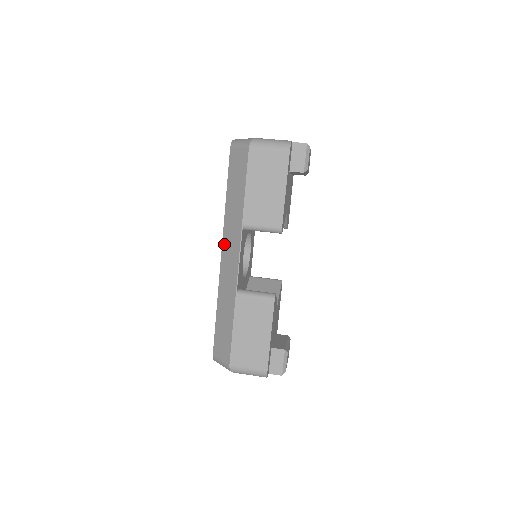
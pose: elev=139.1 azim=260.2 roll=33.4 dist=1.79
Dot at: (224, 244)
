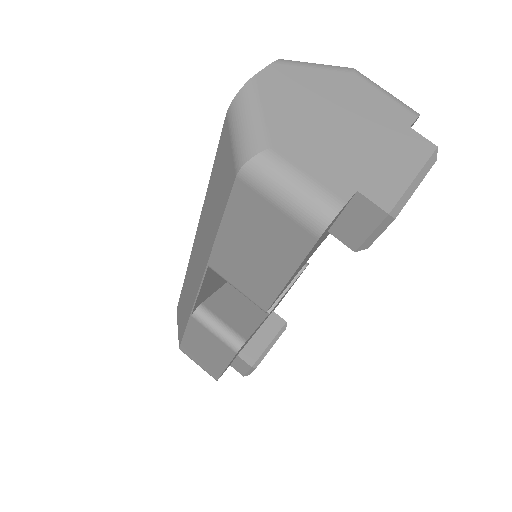
Dot at: (196, 240)
